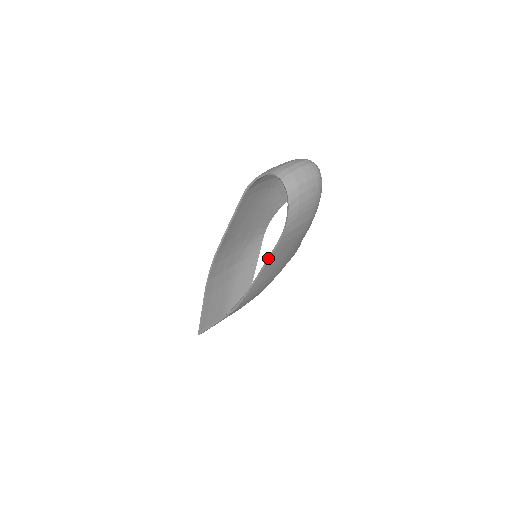
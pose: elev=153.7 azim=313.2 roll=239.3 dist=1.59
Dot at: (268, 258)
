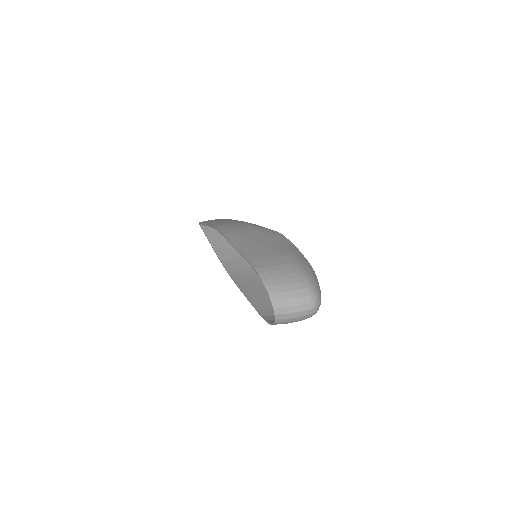
Dot at: (251, 303)
